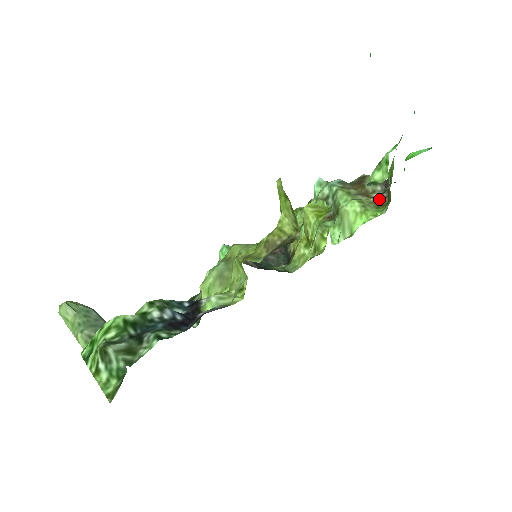
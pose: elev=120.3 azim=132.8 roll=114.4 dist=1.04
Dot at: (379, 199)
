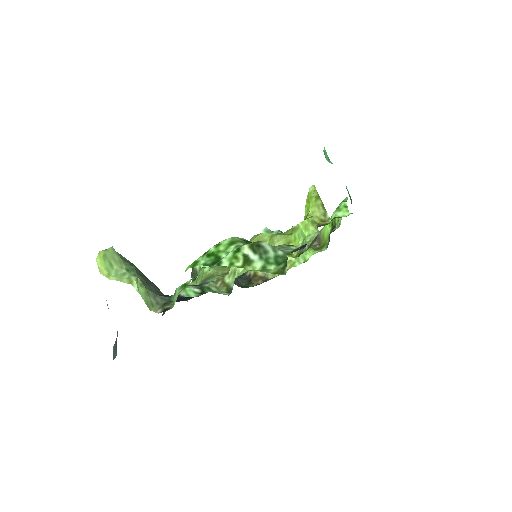
Dot at: (313, 245)
